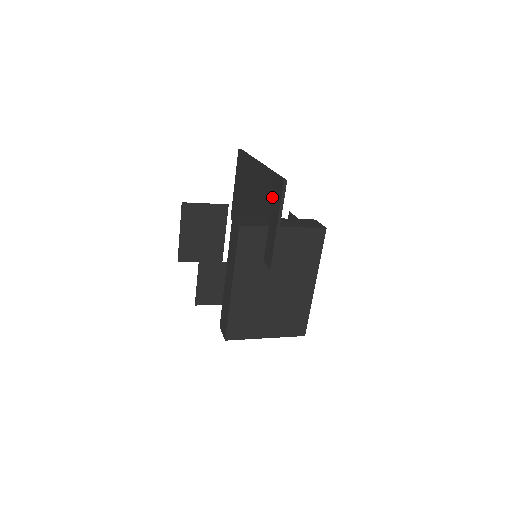
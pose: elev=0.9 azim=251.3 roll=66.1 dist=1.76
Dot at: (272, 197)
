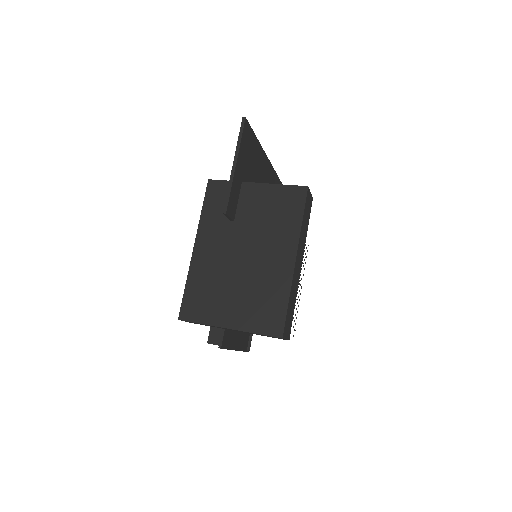
Dot at: occluded
